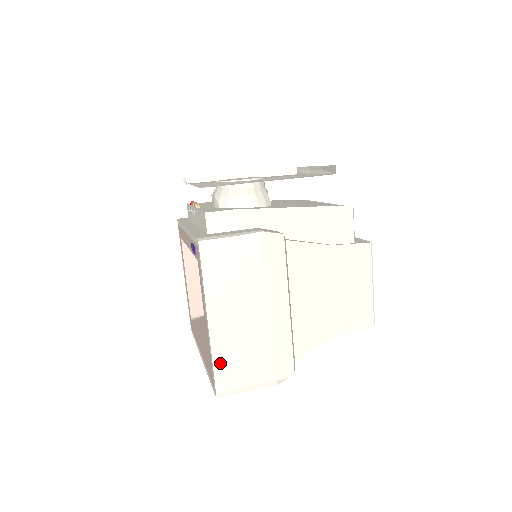
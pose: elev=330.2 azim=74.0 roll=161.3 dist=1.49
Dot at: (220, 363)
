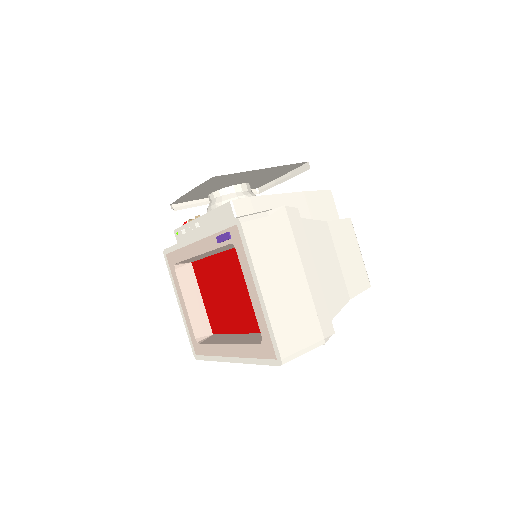
Dot at: (278, 329)
